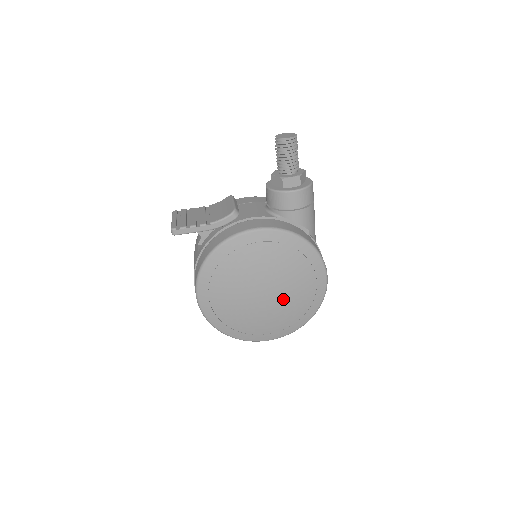
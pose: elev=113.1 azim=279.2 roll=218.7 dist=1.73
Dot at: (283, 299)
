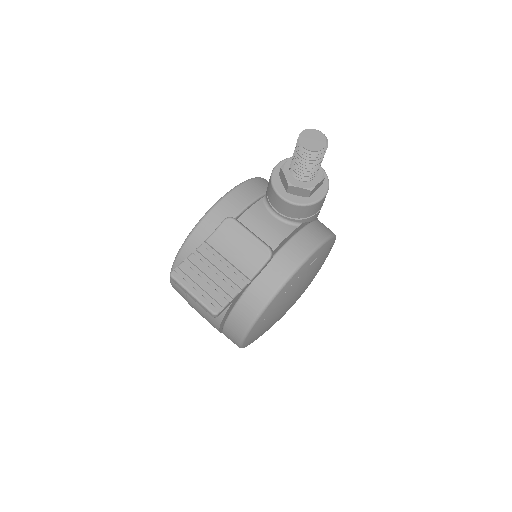
Dot at: occluded
